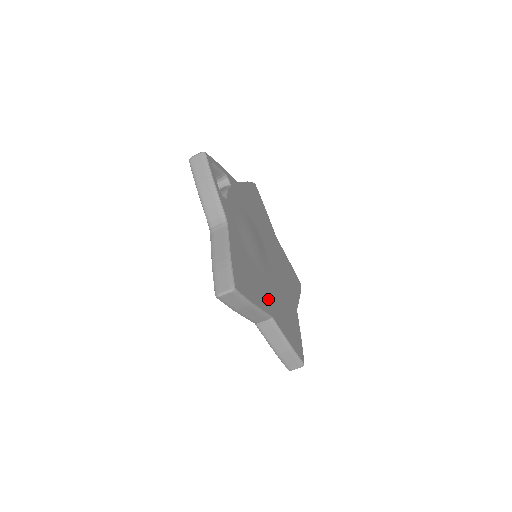
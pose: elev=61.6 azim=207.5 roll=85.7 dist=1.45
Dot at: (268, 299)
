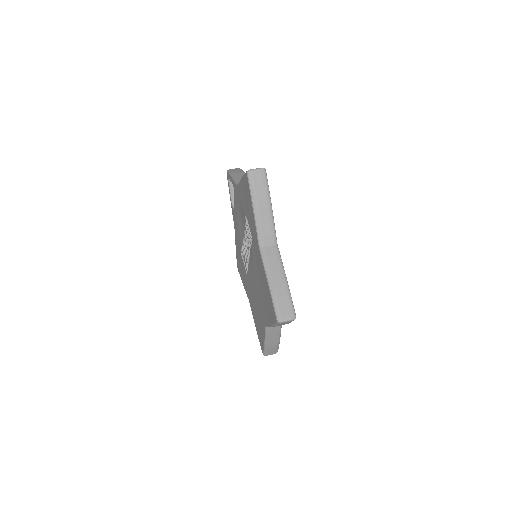
Dot at: occluded
